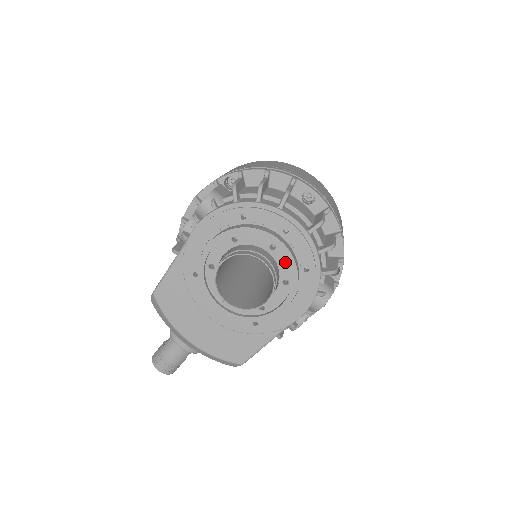
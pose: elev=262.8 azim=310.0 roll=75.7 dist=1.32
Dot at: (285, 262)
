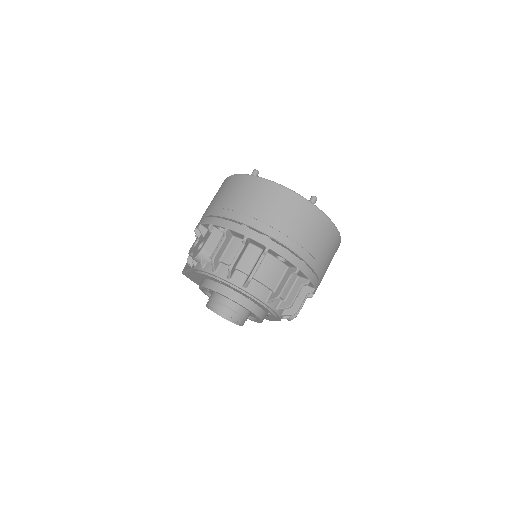
Dot at: occluded
